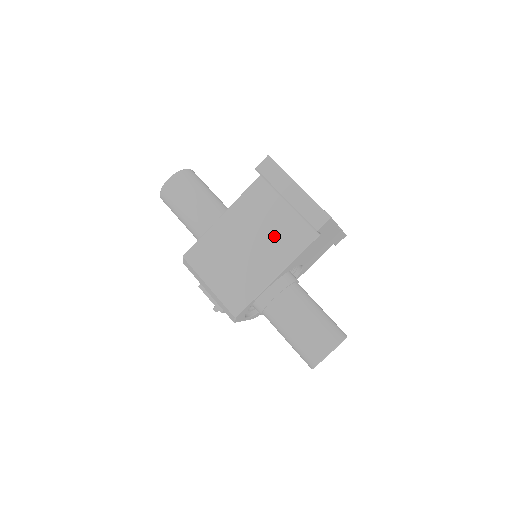
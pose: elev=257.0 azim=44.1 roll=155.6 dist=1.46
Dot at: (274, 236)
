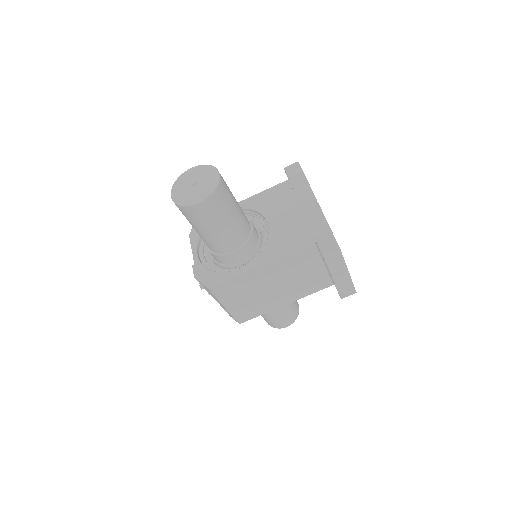
Dot at: (300, 283)
